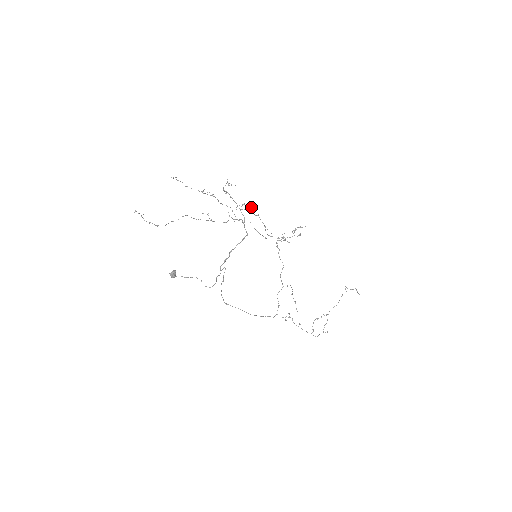
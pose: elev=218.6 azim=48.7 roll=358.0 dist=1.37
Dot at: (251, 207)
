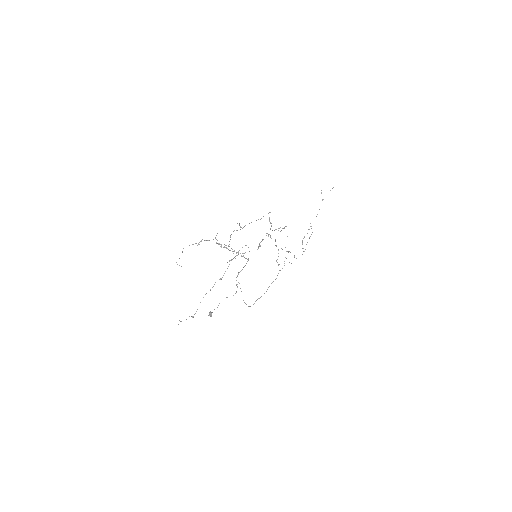
Dot at: occluded
